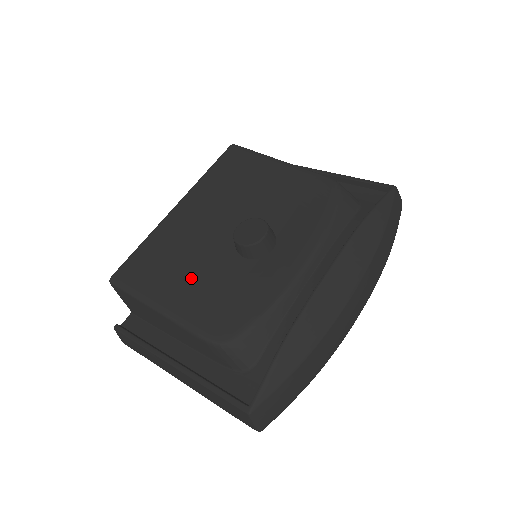
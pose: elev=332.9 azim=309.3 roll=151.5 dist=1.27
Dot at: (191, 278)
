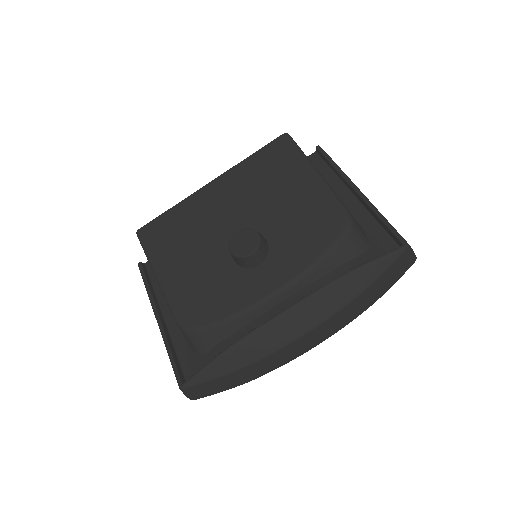
Dot at: (189, 260)
